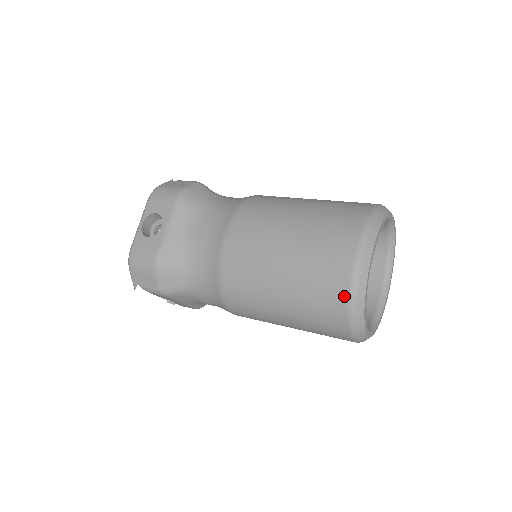
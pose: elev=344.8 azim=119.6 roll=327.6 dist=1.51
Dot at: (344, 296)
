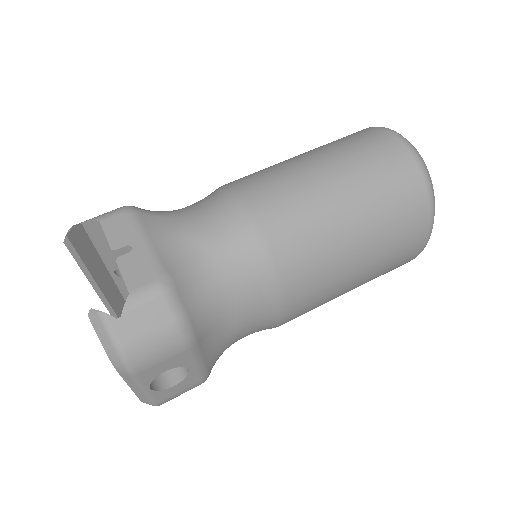
Dot at: occluded
